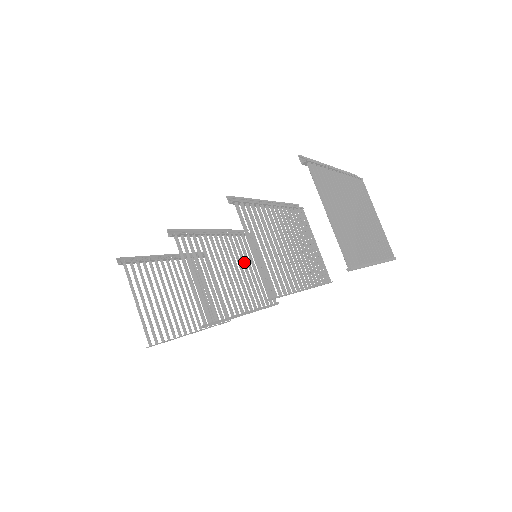
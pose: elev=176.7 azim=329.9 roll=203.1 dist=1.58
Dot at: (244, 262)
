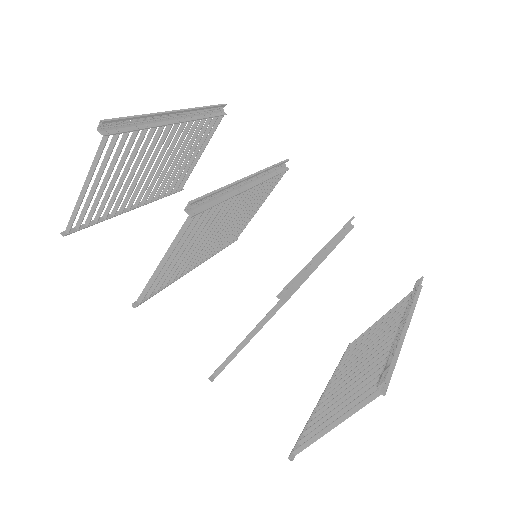
Dot at: (245, 210)
